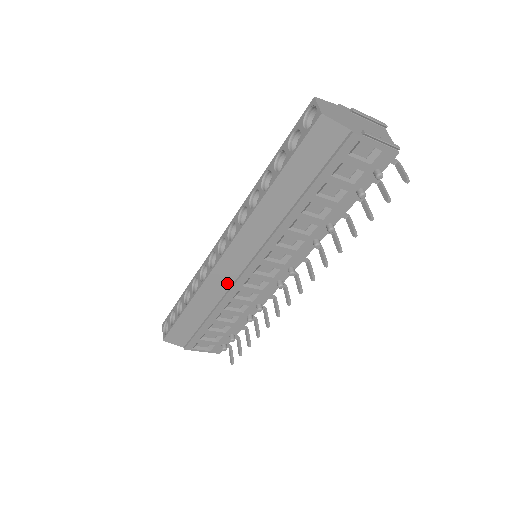
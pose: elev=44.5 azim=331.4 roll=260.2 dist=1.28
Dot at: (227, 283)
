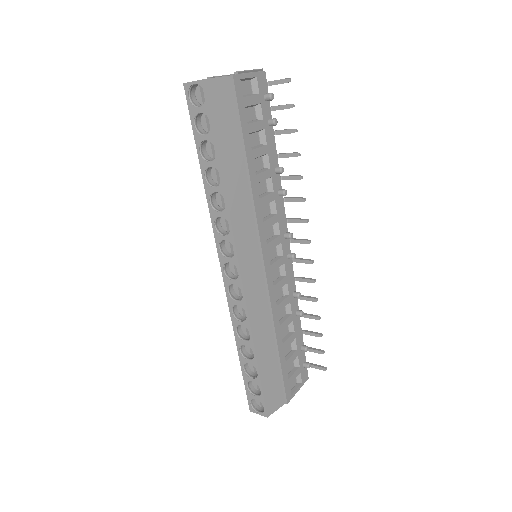
Dot at: (263, 297)
